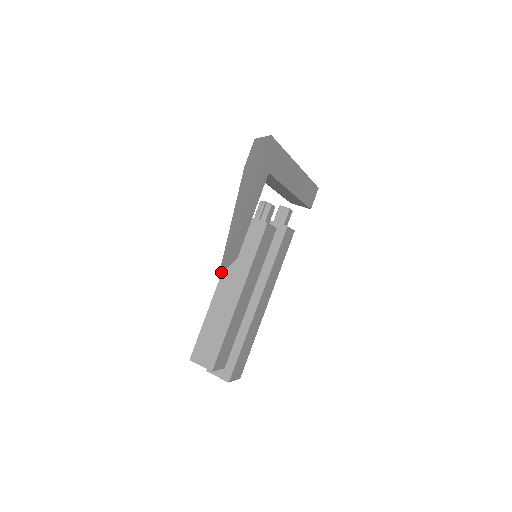
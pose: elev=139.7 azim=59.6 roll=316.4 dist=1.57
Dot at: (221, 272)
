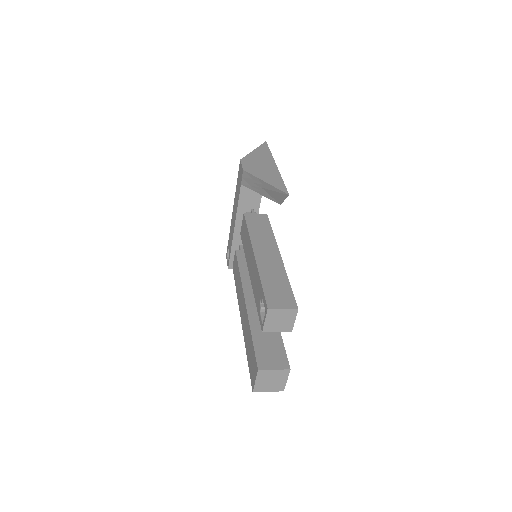
Dot at: (287, 194)
